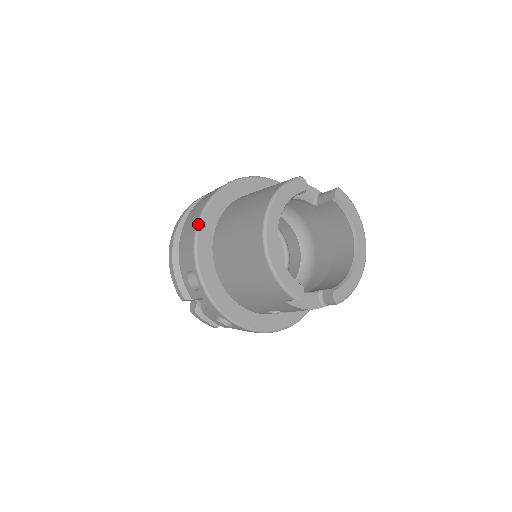
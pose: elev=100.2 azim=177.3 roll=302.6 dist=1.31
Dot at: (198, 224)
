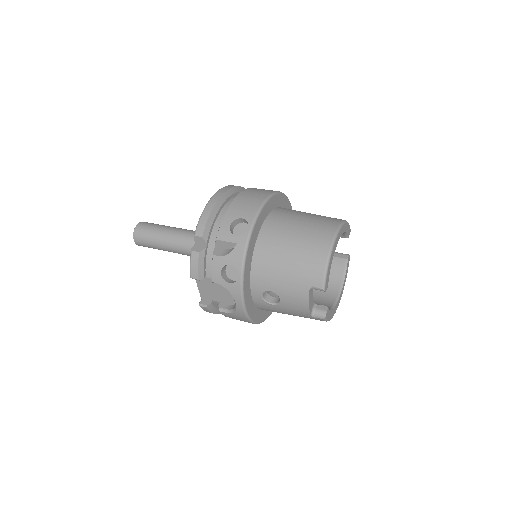
Dot at: (270, 197)
